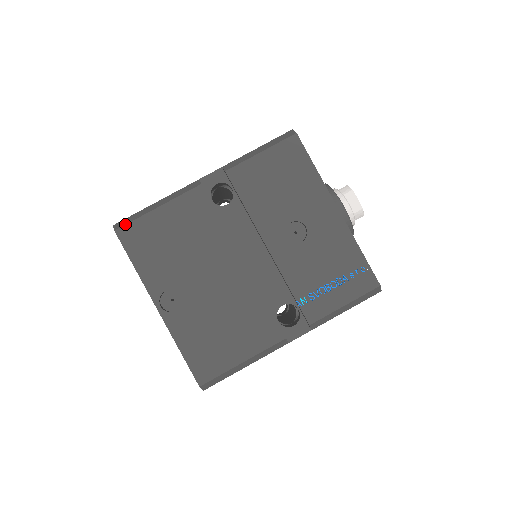
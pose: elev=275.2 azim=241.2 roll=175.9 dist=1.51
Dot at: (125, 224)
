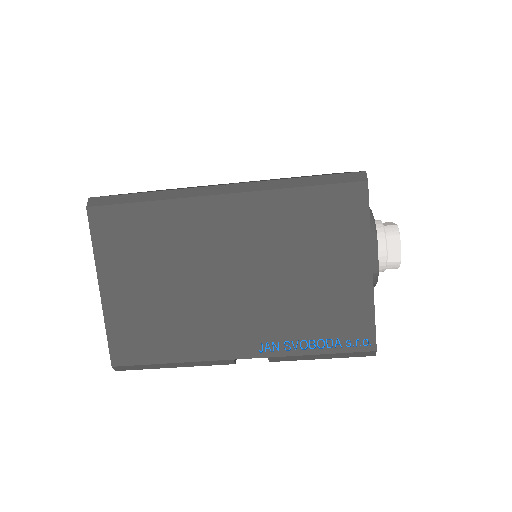
Dot at: occluded
